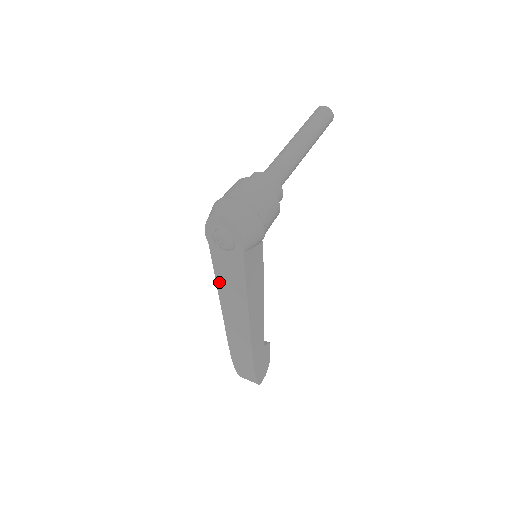
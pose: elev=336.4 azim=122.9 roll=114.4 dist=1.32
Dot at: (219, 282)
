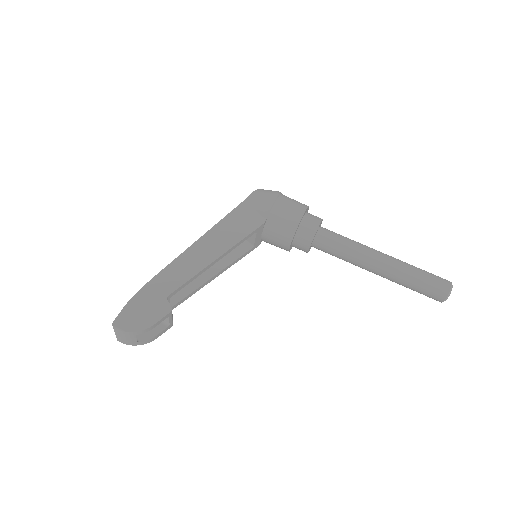
Dot at: occluded
